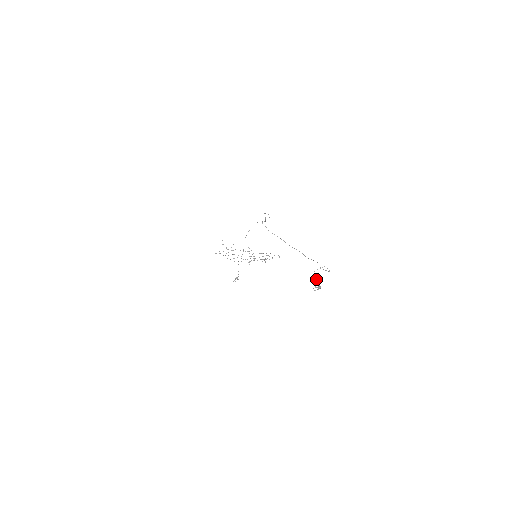
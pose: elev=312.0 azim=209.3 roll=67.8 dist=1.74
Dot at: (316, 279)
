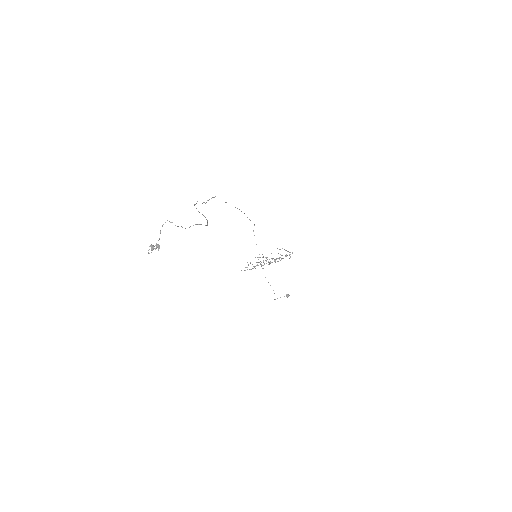
Dot at: occluded
